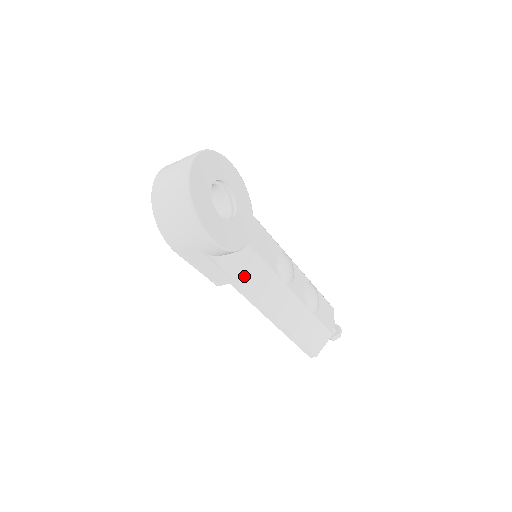
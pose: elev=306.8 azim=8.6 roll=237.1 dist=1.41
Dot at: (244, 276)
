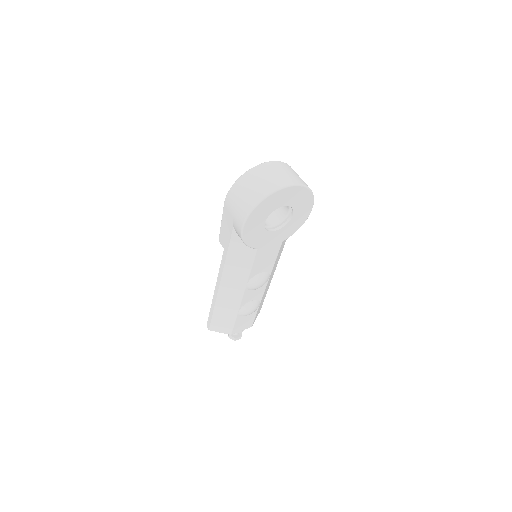
Dot at: (234, 257)
